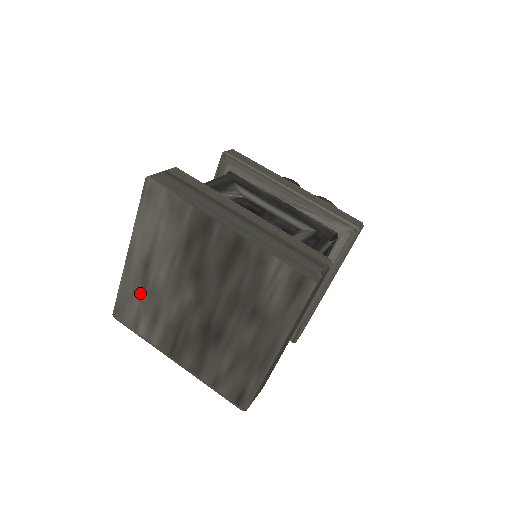
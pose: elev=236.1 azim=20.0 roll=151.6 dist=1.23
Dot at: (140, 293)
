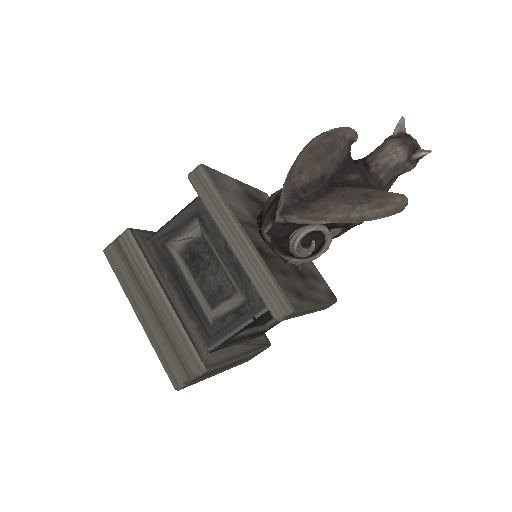
Dot at: occluded
